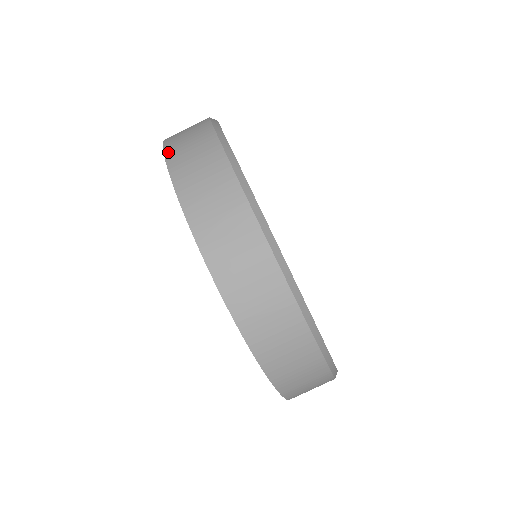
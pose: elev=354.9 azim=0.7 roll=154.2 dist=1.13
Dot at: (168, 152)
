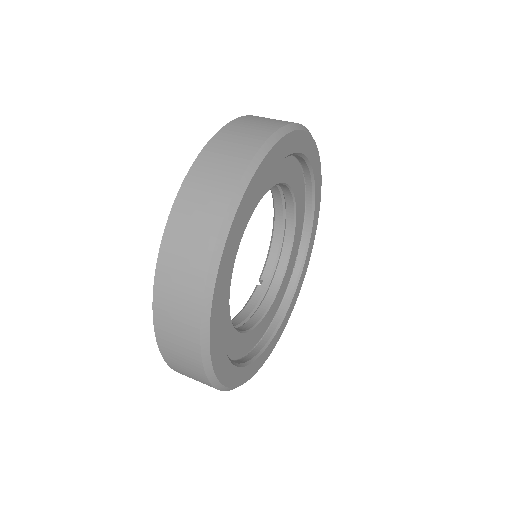
Dot at: occluded
